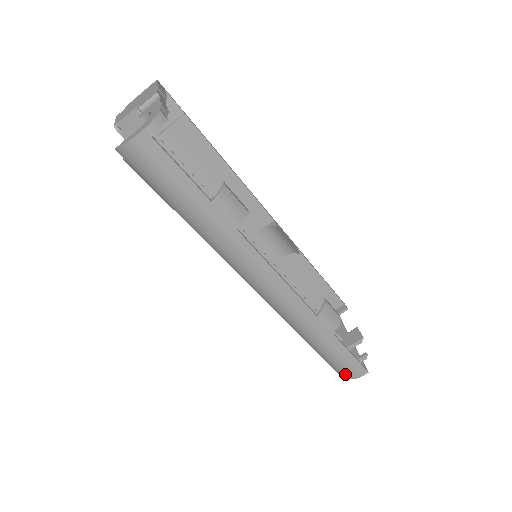
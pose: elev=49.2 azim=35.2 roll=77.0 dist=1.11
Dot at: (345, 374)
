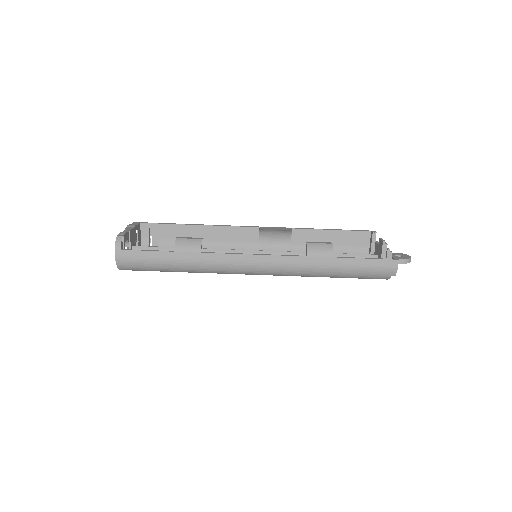
Dot at: (386, 275)
